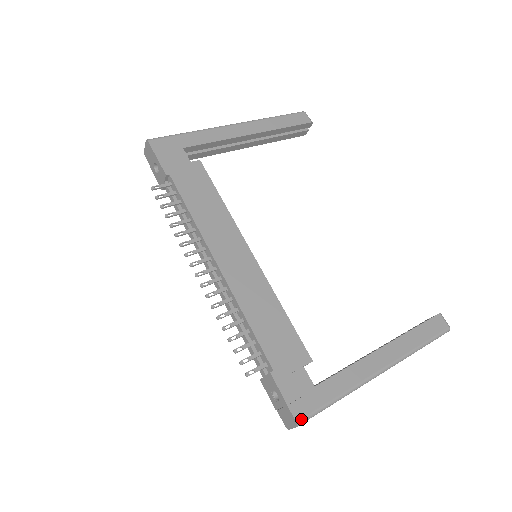
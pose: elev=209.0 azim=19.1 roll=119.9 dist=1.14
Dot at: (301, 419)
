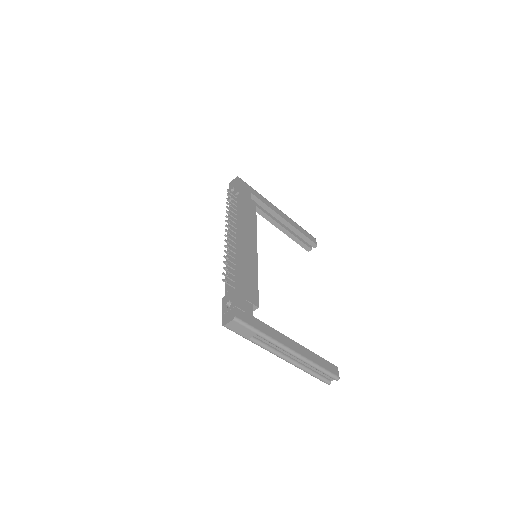
Dot at: (238, 318)
